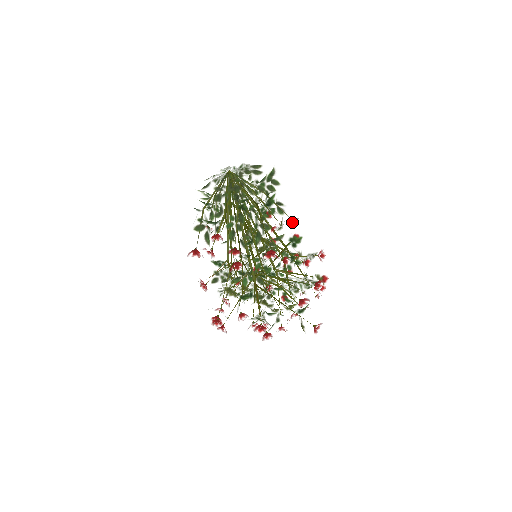
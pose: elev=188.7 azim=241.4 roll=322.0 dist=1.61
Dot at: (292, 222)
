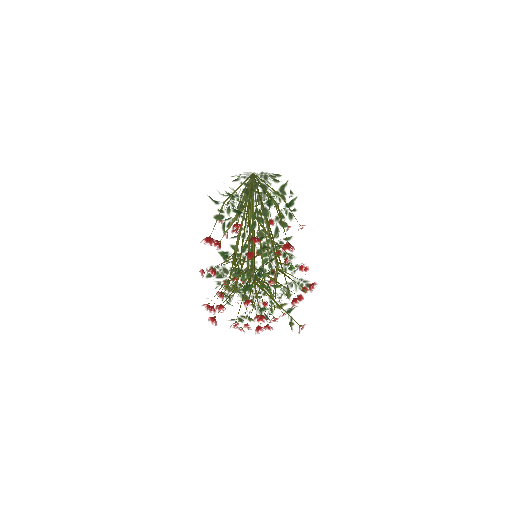
Dot at: occluded
